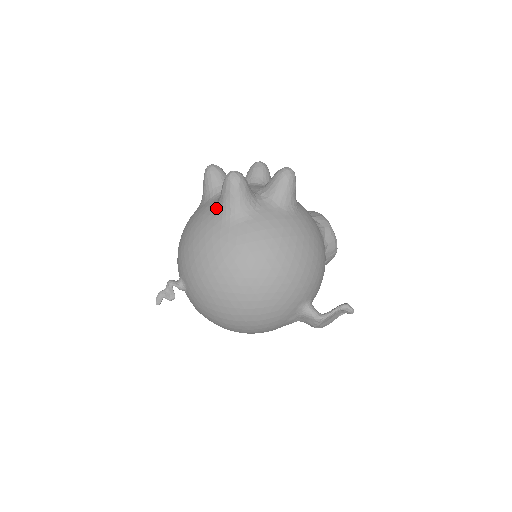
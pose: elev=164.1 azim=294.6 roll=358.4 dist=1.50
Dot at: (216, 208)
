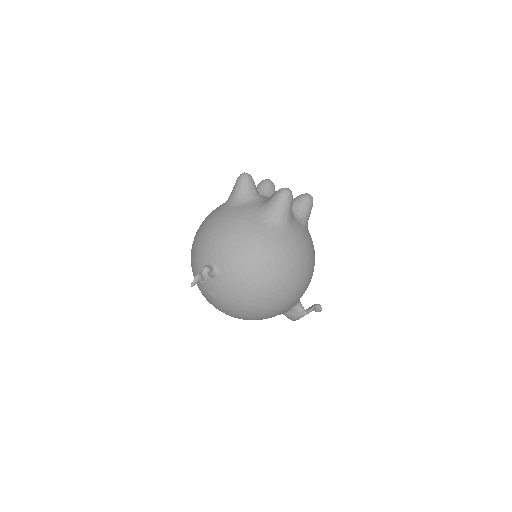
Dot at: (264, 213)
